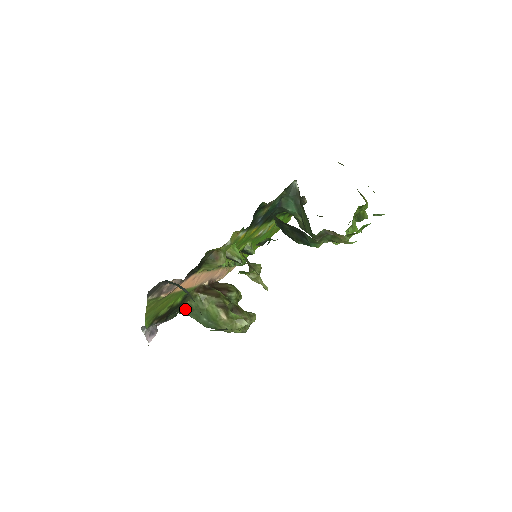
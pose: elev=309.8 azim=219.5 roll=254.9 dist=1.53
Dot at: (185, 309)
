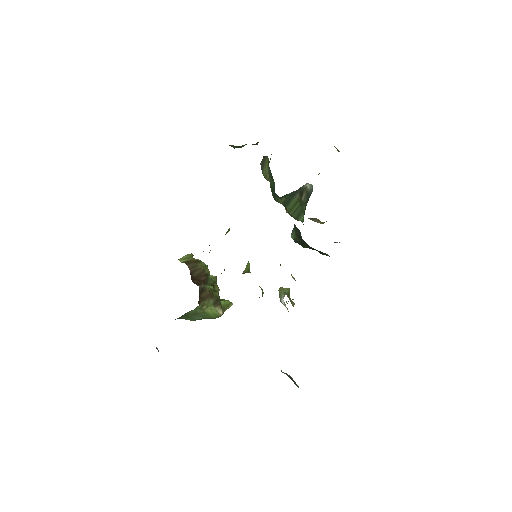
Dot at: (180, 318)
